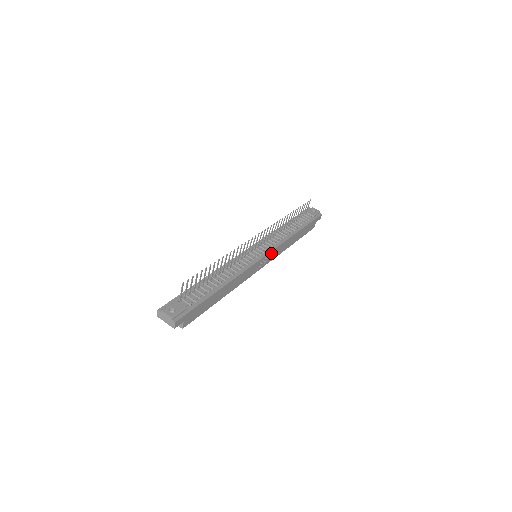
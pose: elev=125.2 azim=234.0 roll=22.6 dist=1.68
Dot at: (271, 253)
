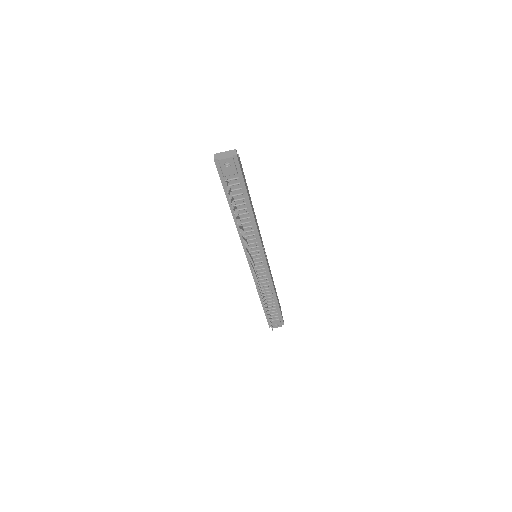
Dot at: (262, 247)
